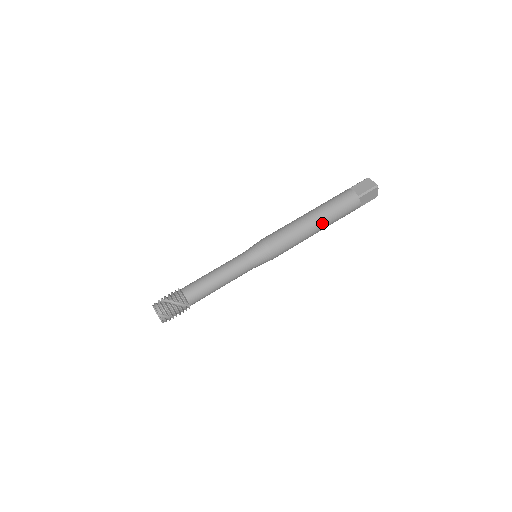
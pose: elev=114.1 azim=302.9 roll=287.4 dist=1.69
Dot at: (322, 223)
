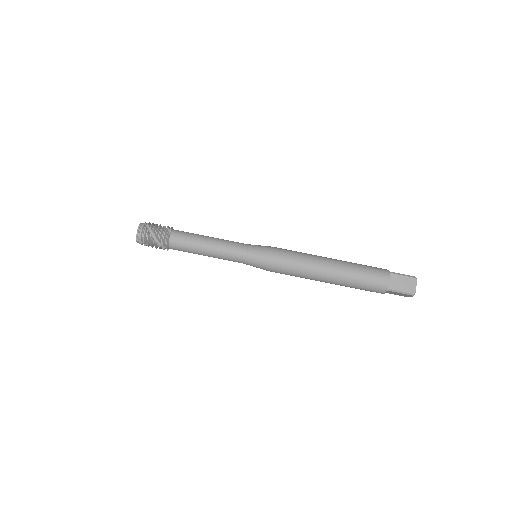
Dot at: (333, 282)
